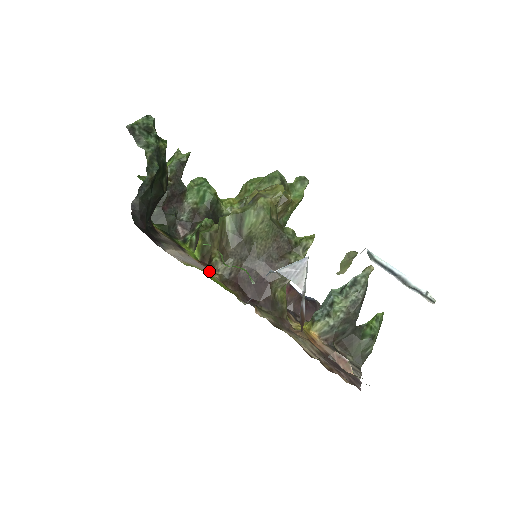
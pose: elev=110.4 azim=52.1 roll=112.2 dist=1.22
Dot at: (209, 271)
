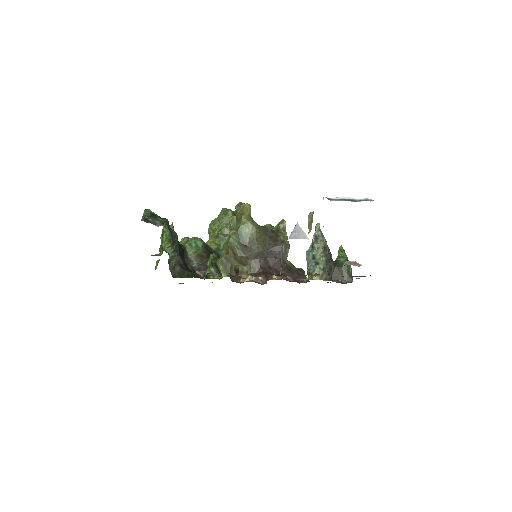
Dot at: occluded
